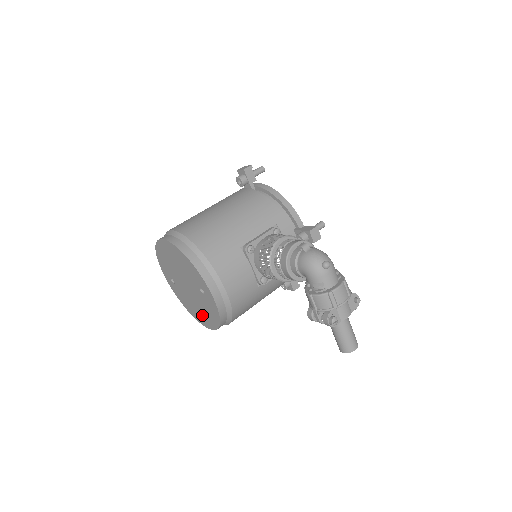
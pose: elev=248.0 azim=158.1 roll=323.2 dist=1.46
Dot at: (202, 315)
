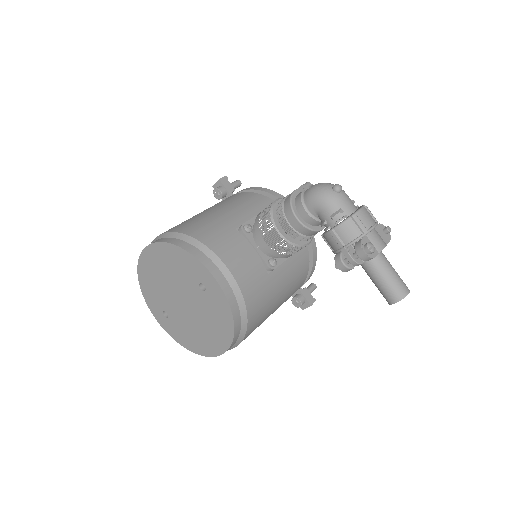
Dot at: (210, 336)
